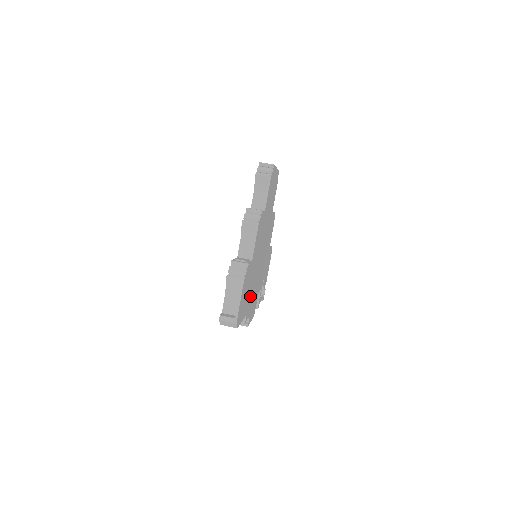
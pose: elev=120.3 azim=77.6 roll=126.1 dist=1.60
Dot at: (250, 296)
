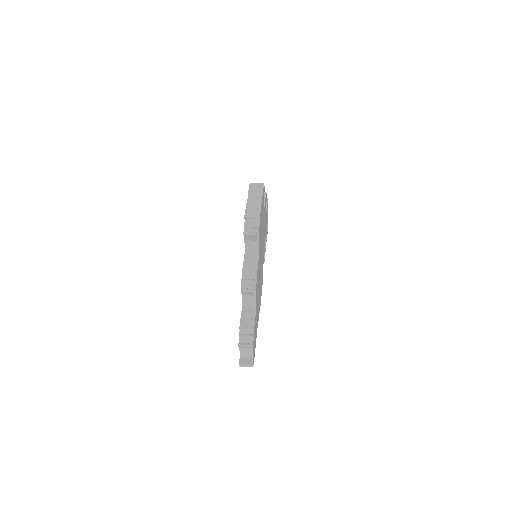
Dot at: (258, 309)
